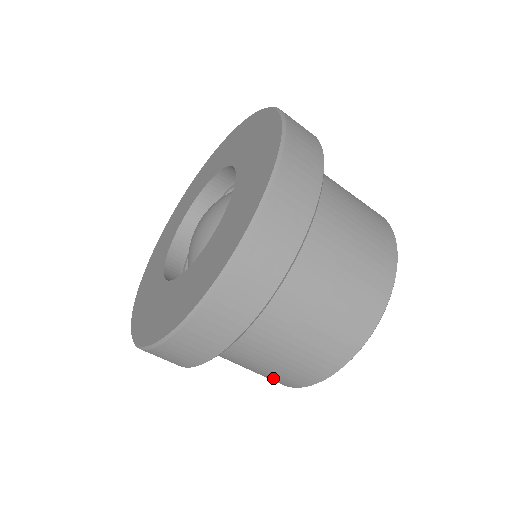
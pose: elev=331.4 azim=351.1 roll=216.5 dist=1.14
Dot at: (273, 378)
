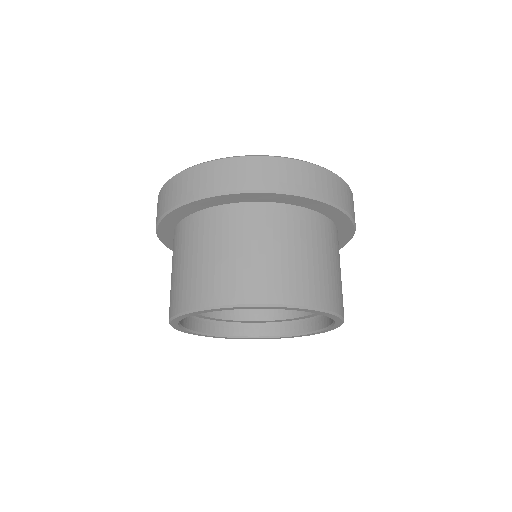
Dot at: (218, 281)
